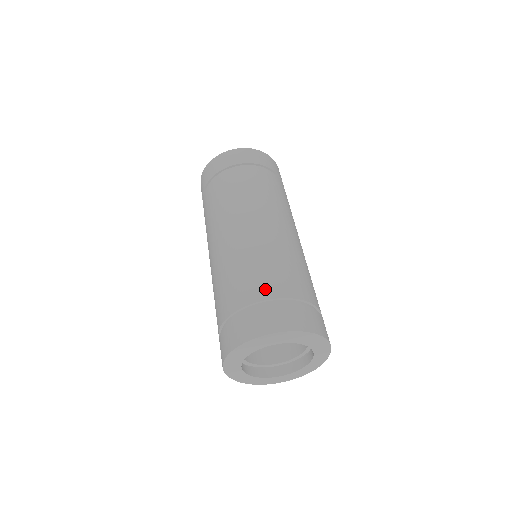
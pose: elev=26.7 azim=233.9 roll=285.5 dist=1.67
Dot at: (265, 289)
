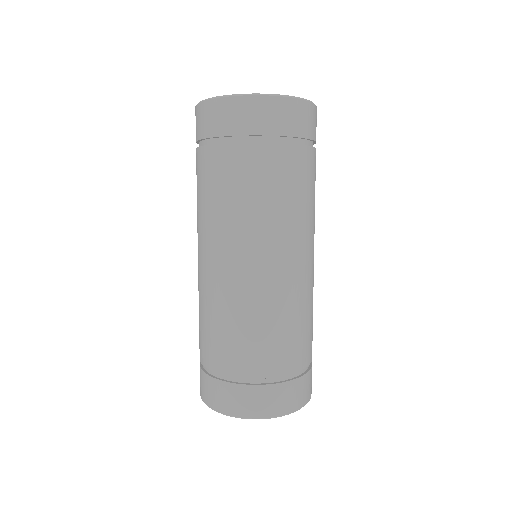
Dot at: (215, 359)
